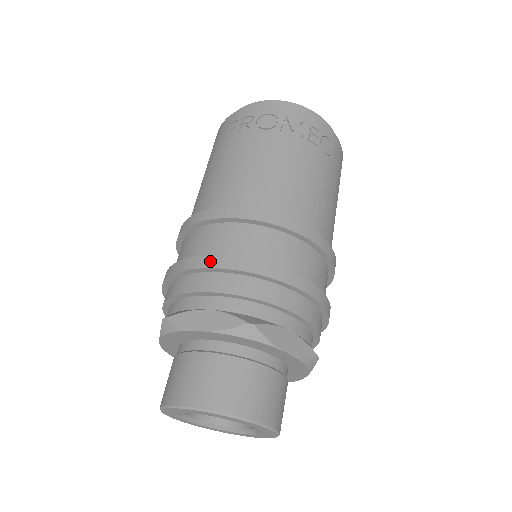
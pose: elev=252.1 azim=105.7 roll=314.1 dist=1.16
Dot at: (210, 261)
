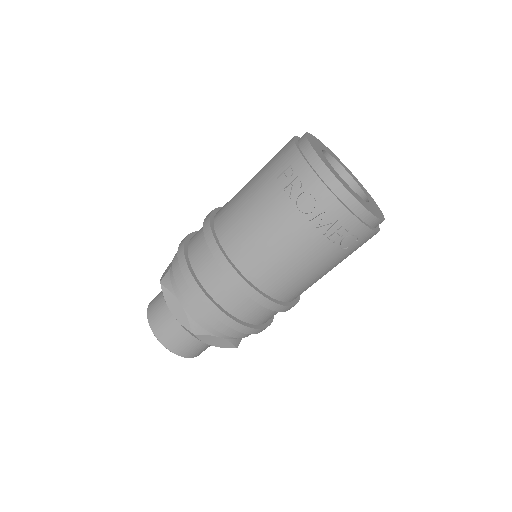
Dot at: (193, 285)
